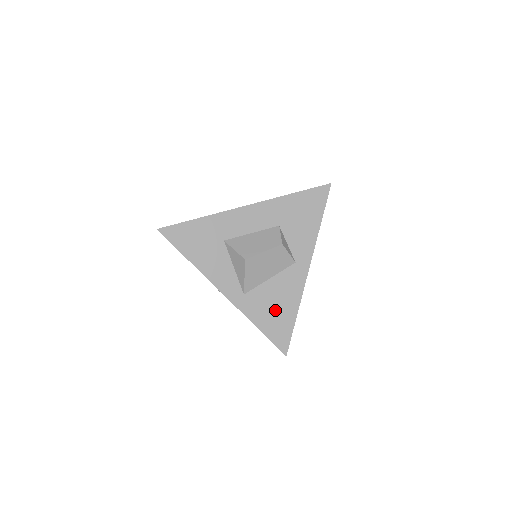
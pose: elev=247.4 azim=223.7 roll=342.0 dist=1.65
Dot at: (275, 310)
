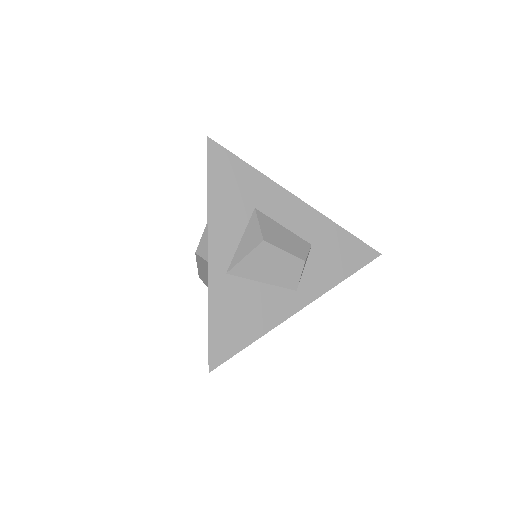
Dot at: (240, 316)
